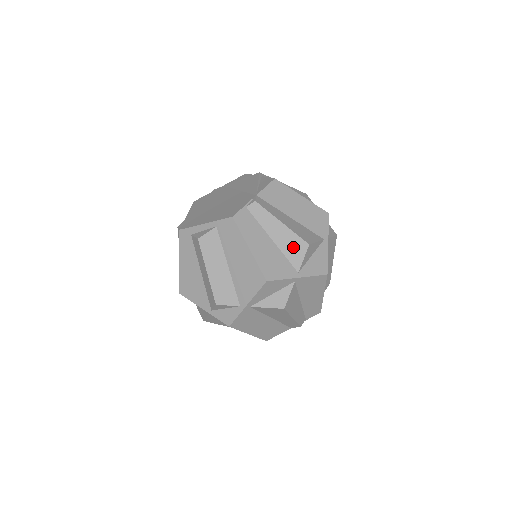
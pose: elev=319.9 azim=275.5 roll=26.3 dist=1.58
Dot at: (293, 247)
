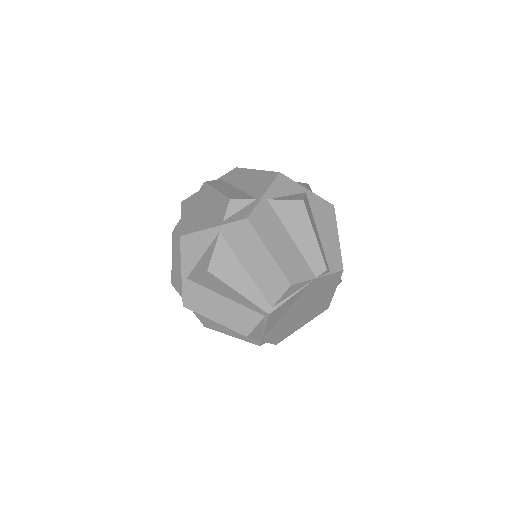
Dot at: occluded
